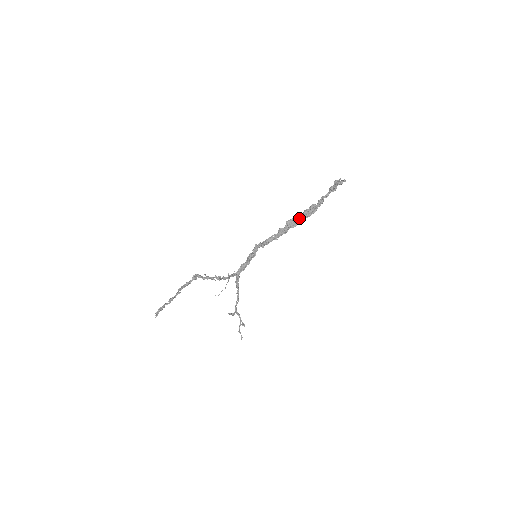
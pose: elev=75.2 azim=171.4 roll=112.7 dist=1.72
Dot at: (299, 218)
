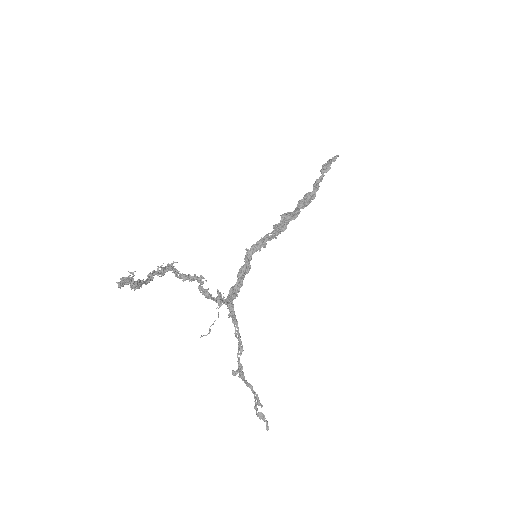
Dot at: (296, 210)
